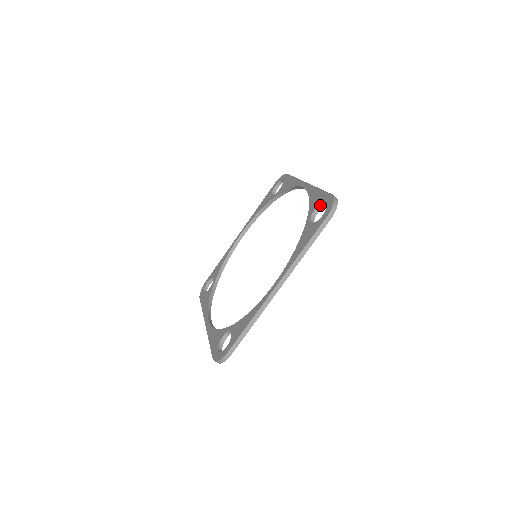
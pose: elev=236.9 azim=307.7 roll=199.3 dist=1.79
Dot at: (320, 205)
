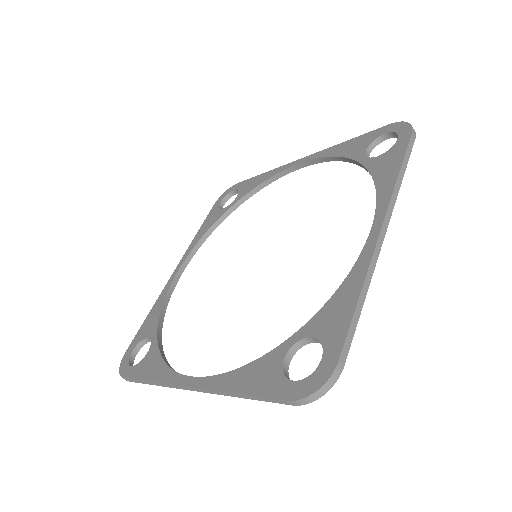
Dot at: (321, 342)
